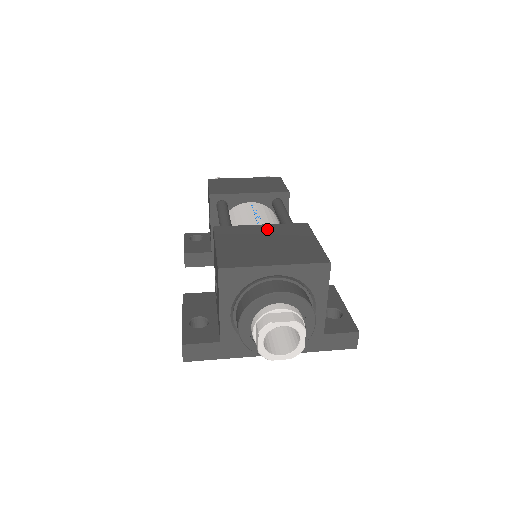
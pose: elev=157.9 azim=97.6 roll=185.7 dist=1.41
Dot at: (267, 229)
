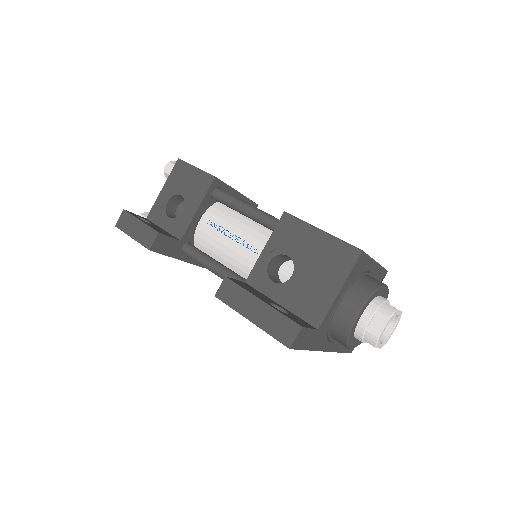
Dot at: occluded
